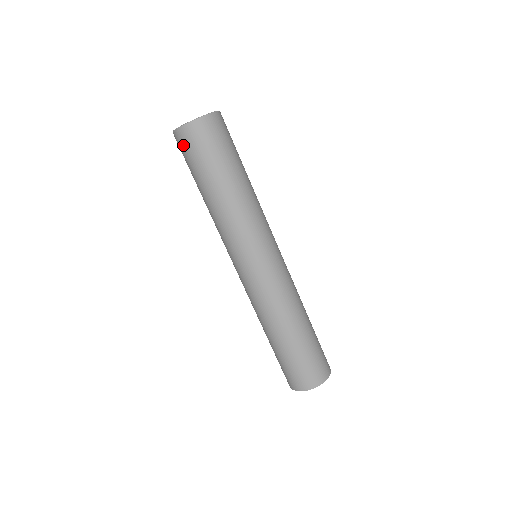
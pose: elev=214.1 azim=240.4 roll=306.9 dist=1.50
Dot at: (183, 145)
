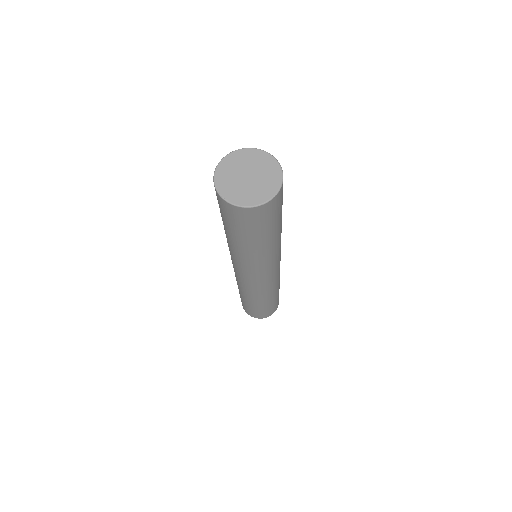
Dot at: (233, 215)
